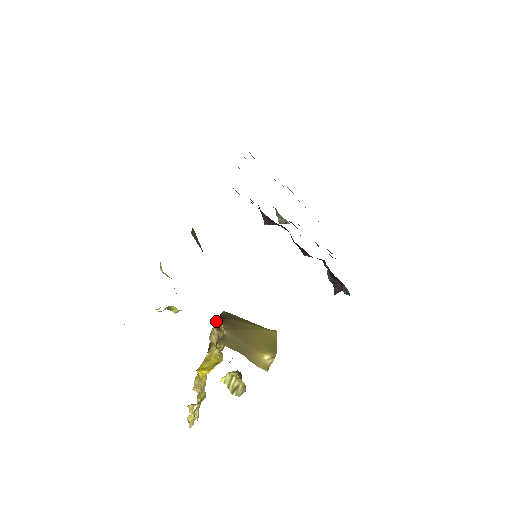
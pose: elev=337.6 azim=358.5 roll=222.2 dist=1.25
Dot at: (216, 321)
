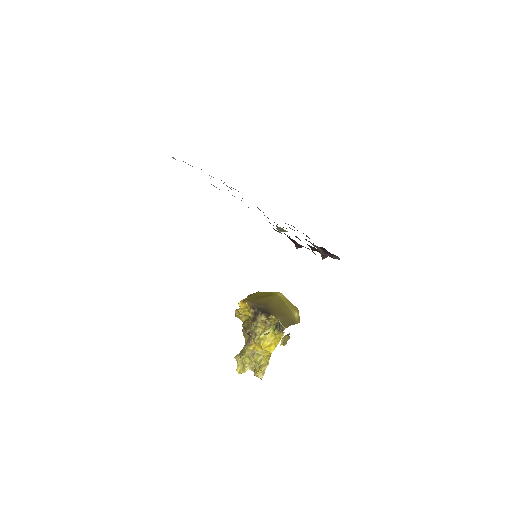
Dot at: (266, 316)
